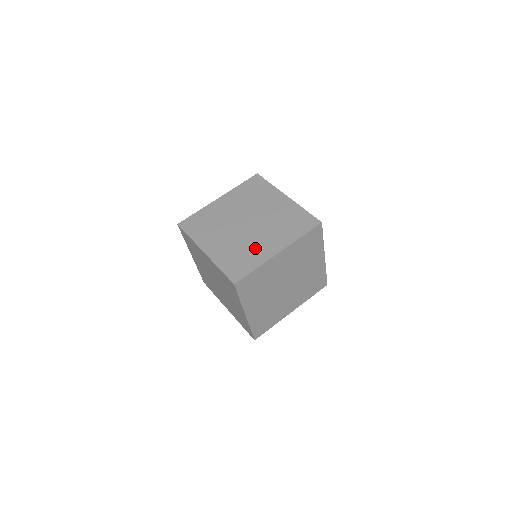
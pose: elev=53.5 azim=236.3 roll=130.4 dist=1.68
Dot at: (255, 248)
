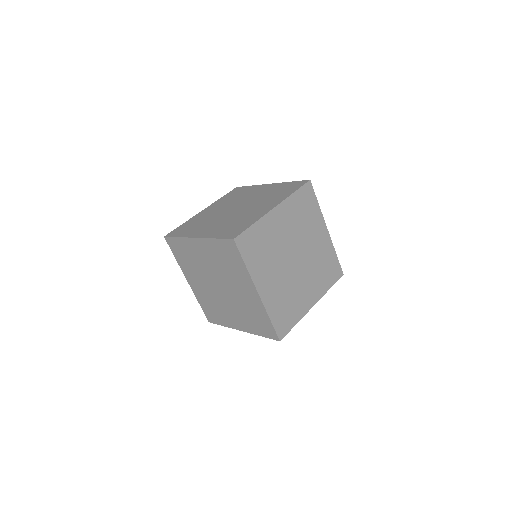
Dot at: (248, 215)
